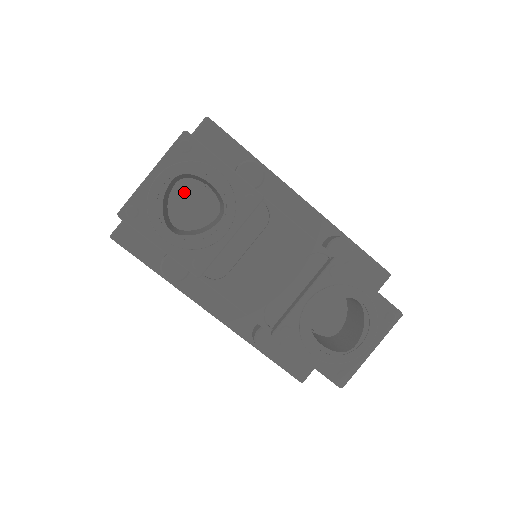
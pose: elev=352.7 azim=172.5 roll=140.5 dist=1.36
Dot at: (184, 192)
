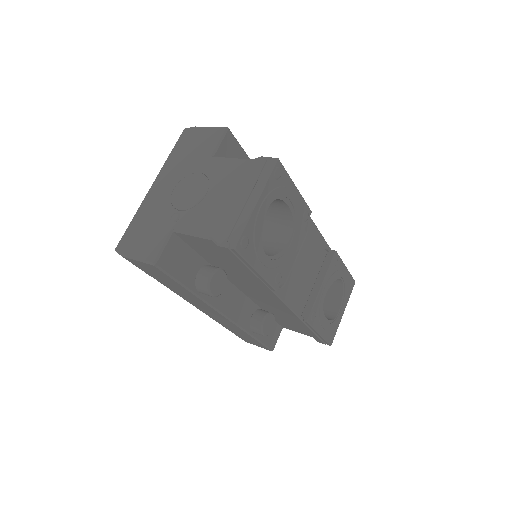
Dot at: occluded
